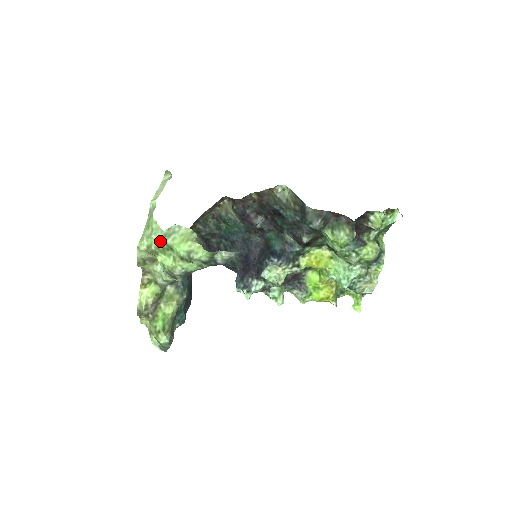
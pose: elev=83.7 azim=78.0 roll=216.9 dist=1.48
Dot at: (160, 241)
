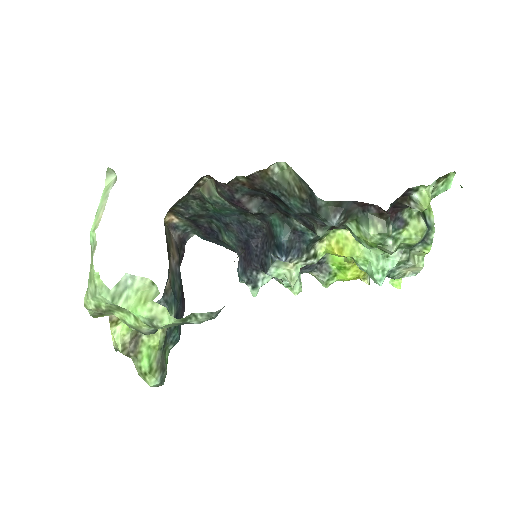
Dot at: (109, 303)
